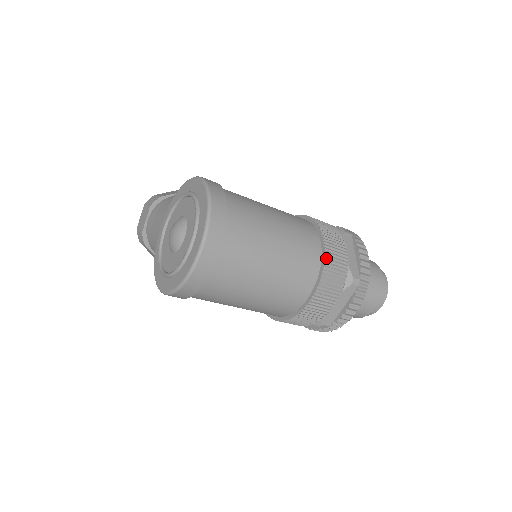
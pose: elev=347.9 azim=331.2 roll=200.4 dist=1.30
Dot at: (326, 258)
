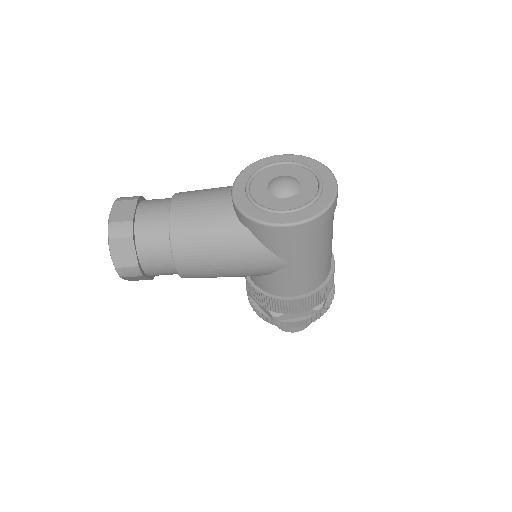
Dot at: occluded
